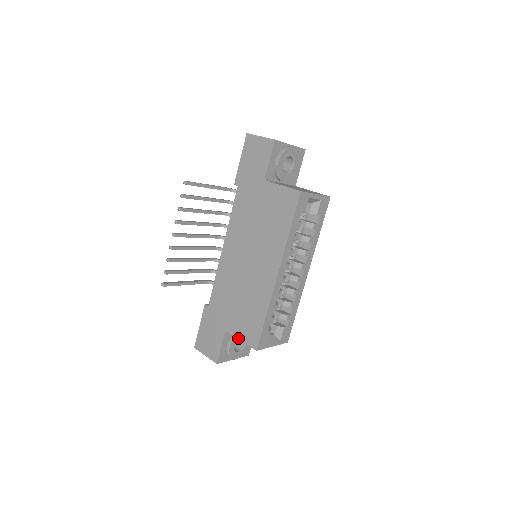
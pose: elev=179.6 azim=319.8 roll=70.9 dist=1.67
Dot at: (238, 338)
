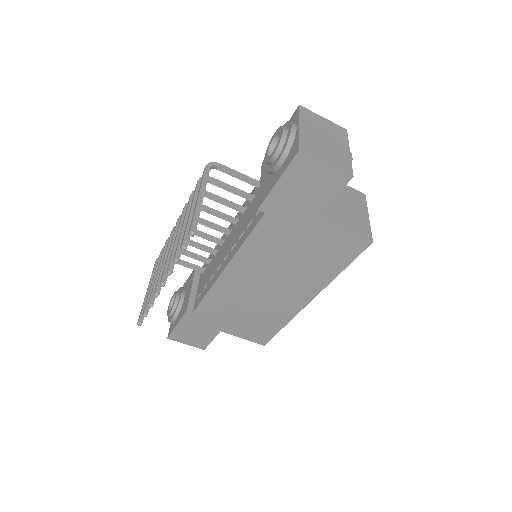
Dot at: (240, 337)
